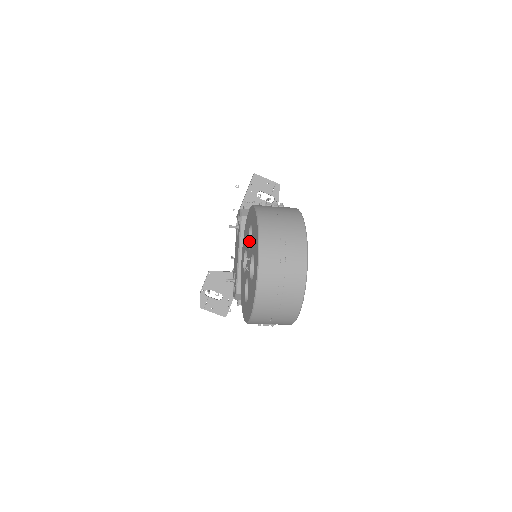
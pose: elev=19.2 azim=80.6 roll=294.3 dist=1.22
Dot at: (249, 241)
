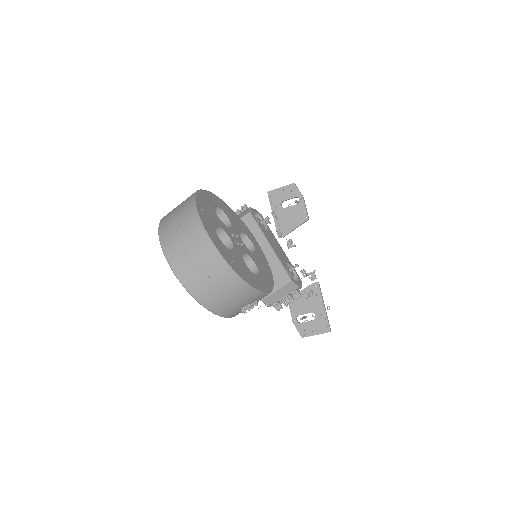
Dot at: occluded
